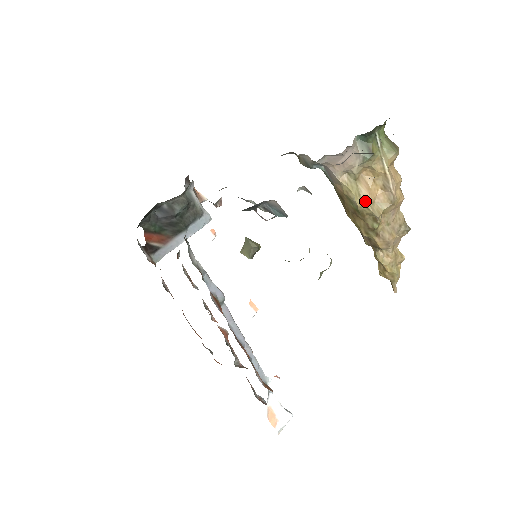
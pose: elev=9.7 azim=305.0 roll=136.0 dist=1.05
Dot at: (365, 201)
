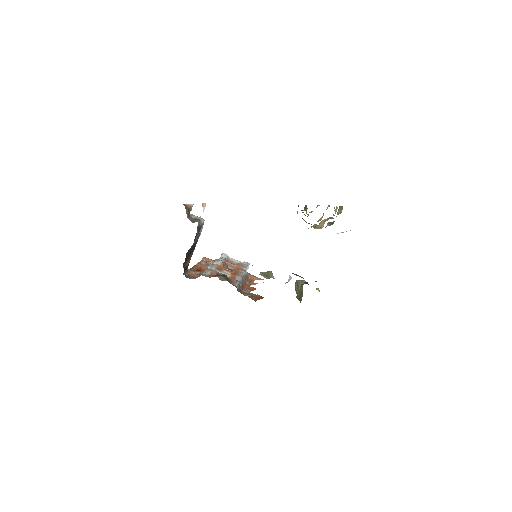
Dot at: (320, 228)
